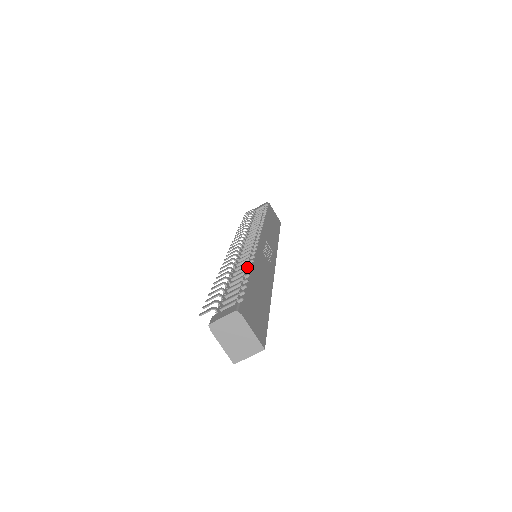
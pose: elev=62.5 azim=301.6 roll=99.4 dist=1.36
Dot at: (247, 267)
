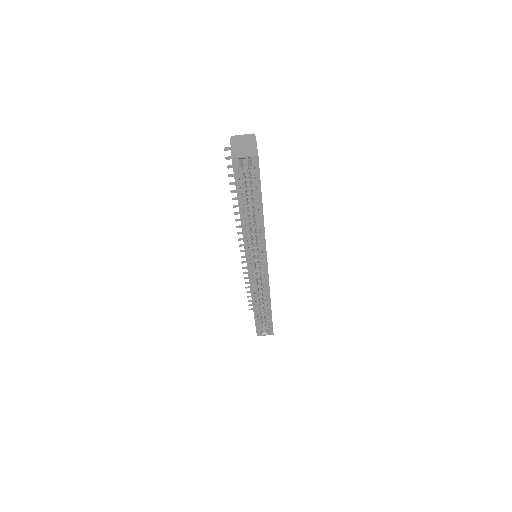
Dot at: occluded
